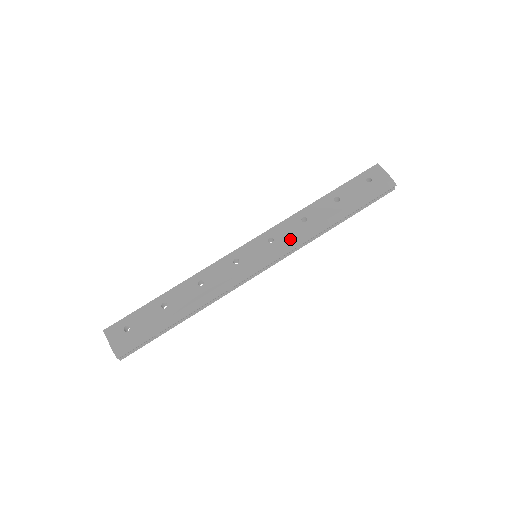
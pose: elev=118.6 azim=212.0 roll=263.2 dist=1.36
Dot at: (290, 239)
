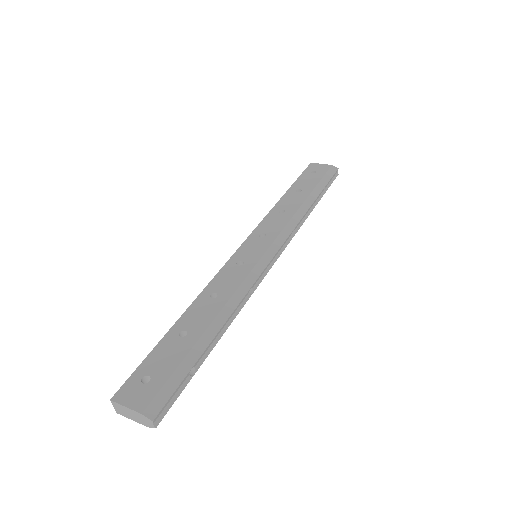
Dot at: (281, 227)
